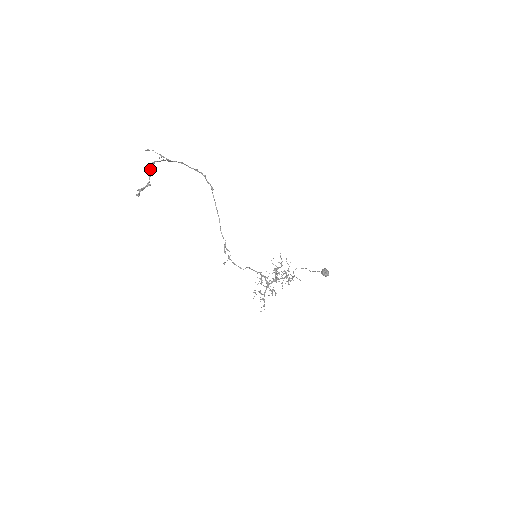
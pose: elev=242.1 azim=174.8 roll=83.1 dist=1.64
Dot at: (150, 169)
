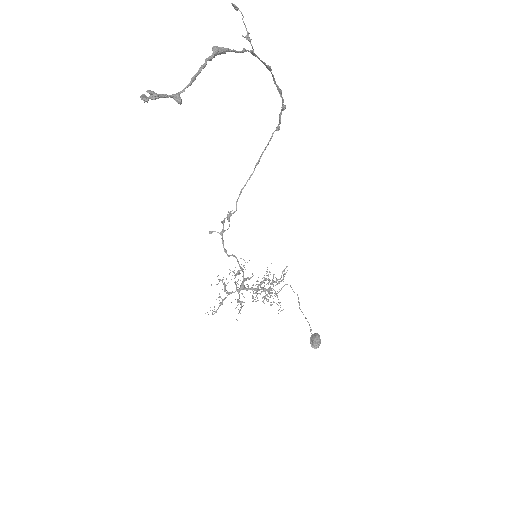
Dot at: occluded
